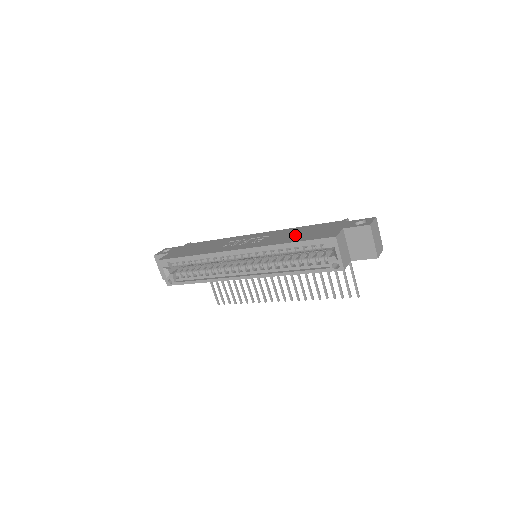
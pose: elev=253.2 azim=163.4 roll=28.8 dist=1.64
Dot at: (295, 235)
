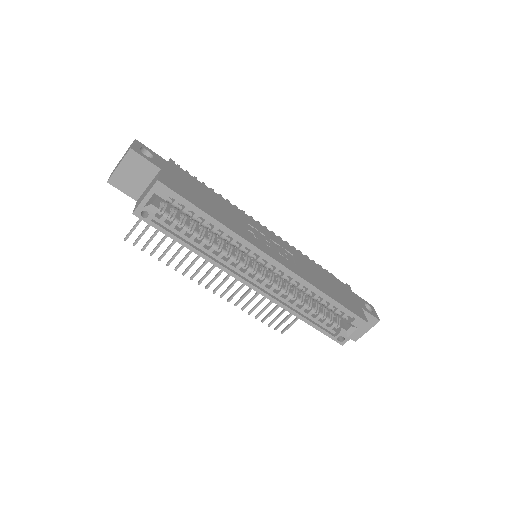
Dot at: (325, 282)
